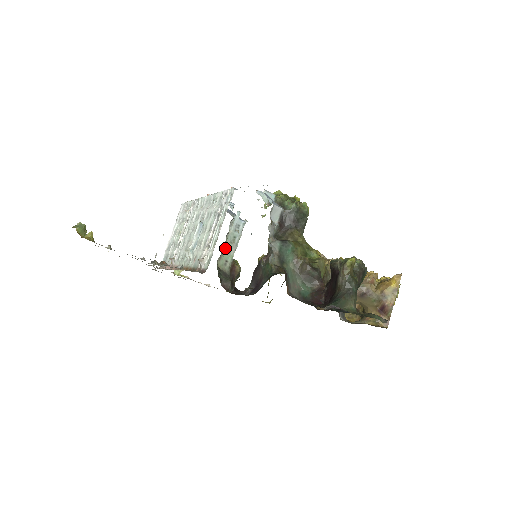
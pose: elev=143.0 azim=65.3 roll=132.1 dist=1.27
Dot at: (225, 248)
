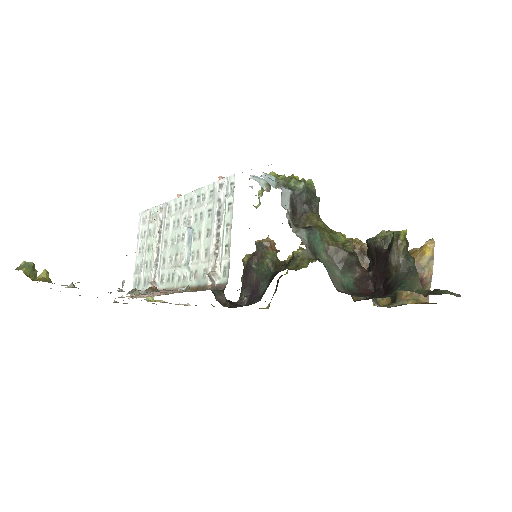
Dot at: occluded
